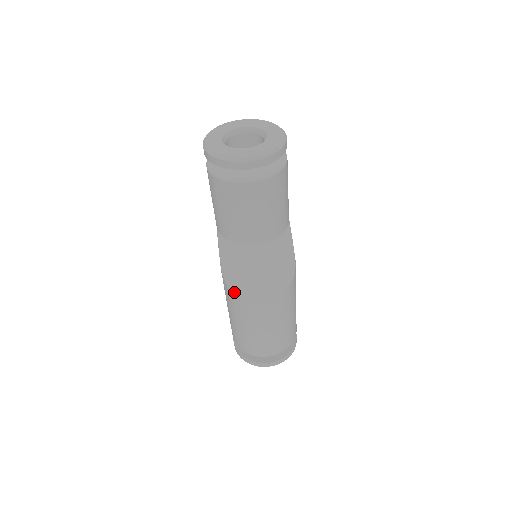
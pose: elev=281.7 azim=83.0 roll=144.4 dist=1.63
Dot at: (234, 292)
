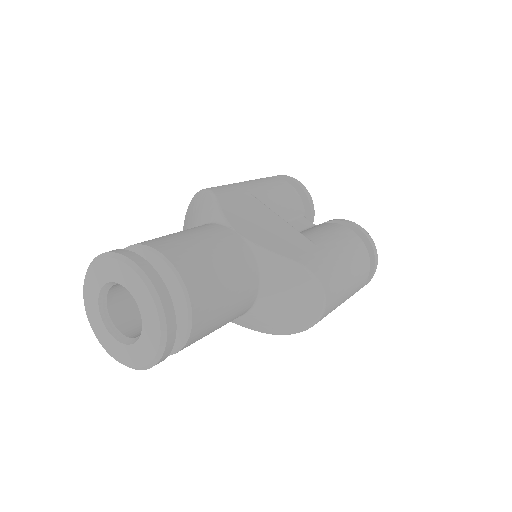
Dot at: occluded
